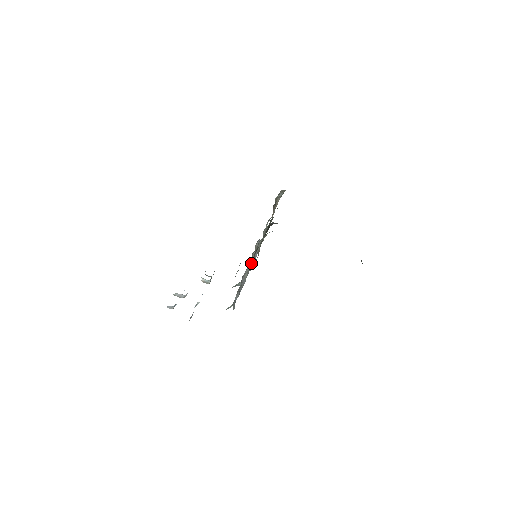
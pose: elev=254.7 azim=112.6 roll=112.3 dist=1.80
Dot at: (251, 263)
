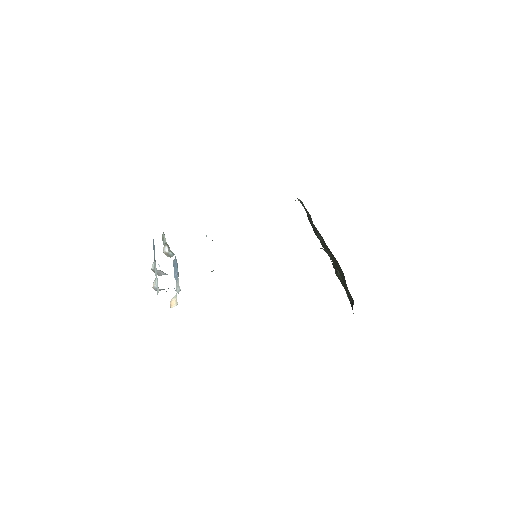
Dot at: occluded
